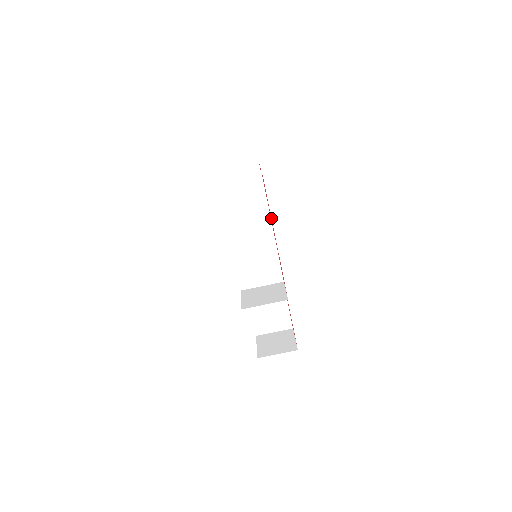
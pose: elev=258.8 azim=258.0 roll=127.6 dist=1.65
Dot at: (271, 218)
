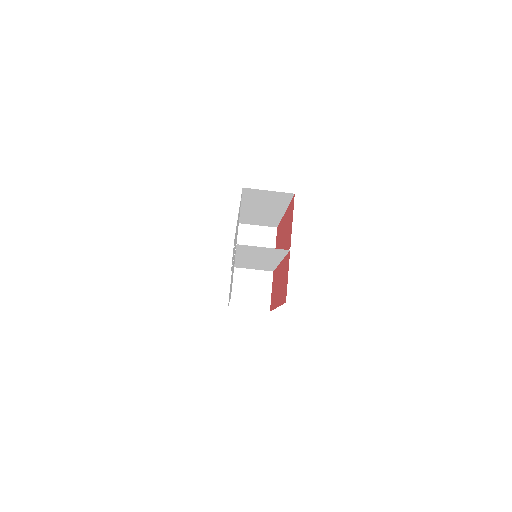
Dot at: (280, 304)
